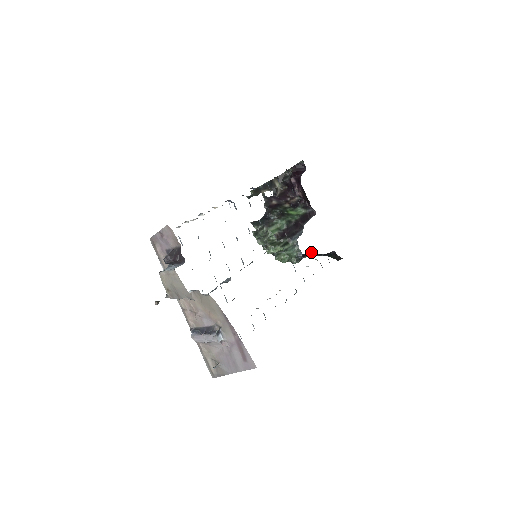
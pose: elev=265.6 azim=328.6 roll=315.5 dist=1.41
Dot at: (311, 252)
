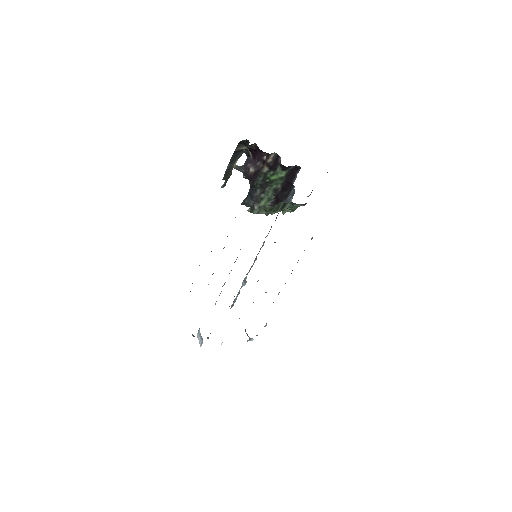
Dot at: occluded
